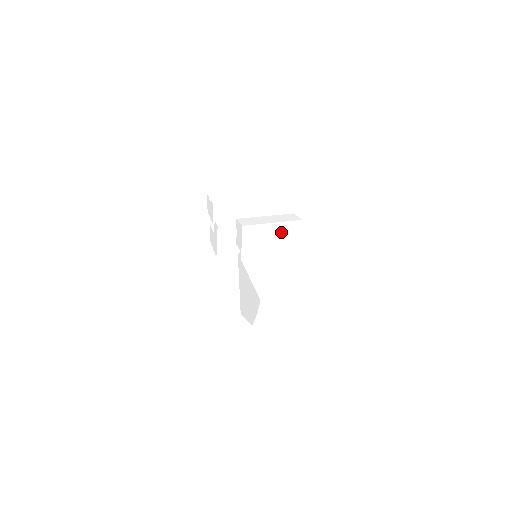
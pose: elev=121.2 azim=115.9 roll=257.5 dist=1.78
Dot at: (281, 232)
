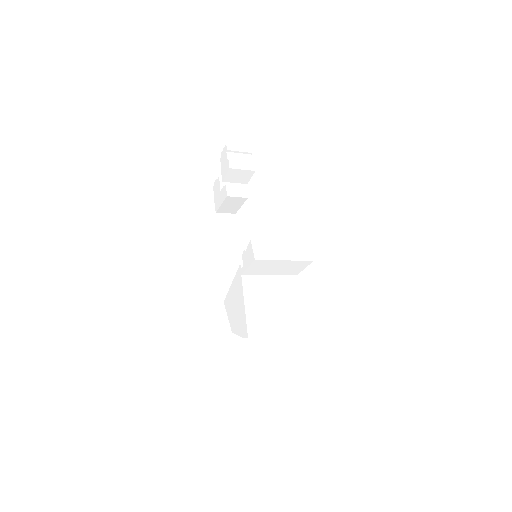
Dot at: (289, 265)
